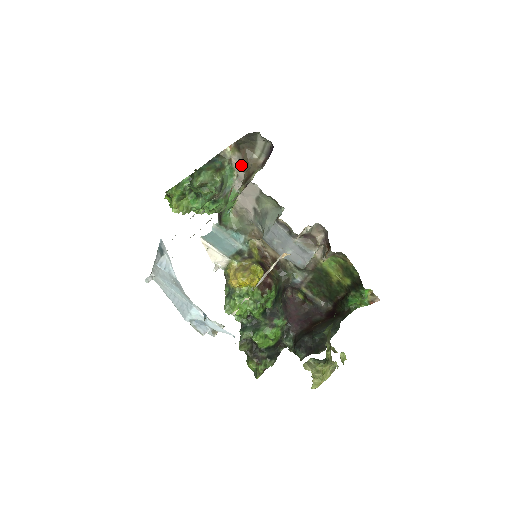
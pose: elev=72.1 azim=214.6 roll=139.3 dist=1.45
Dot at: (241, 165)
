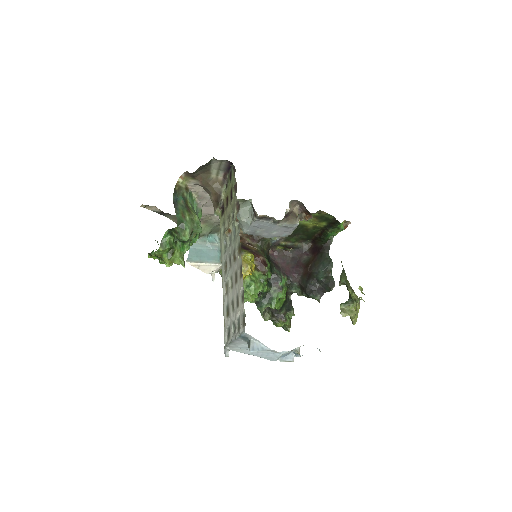
Dot at: (198, 187)
